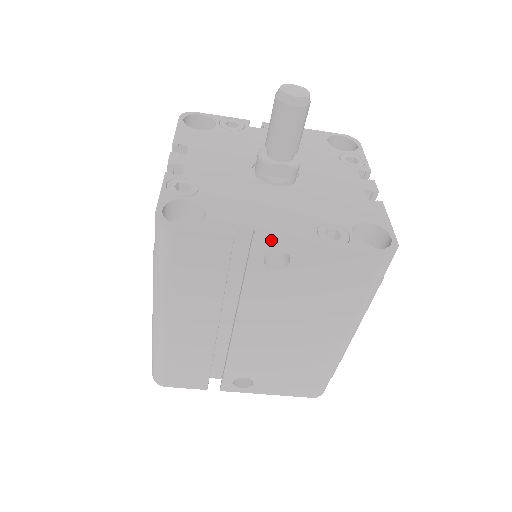
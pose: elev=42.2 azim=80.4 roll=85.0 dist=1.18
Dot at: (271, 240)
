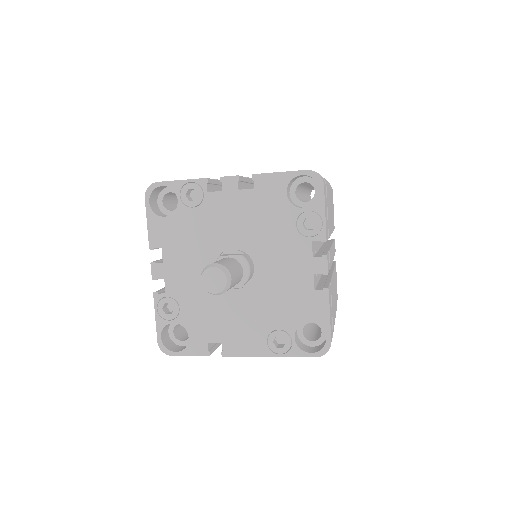
Dot at: (234, 356)
